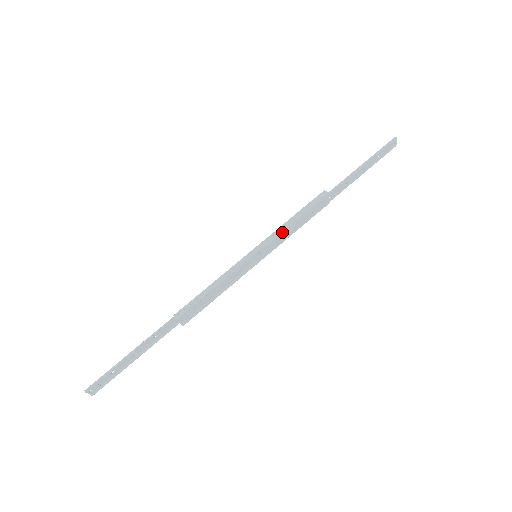
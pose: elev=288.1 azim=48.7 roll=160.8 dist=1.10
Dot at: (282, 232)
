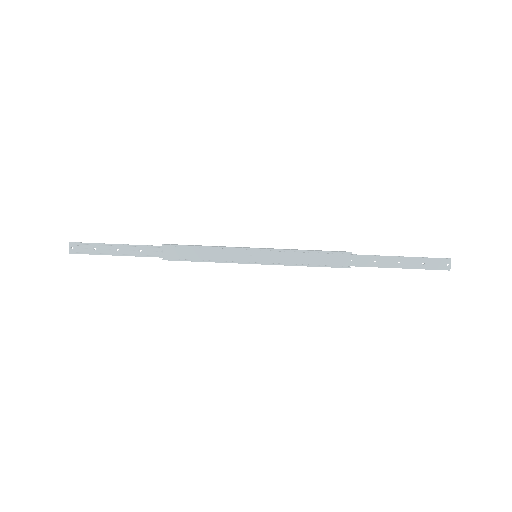
Dot at: (289, 251)
